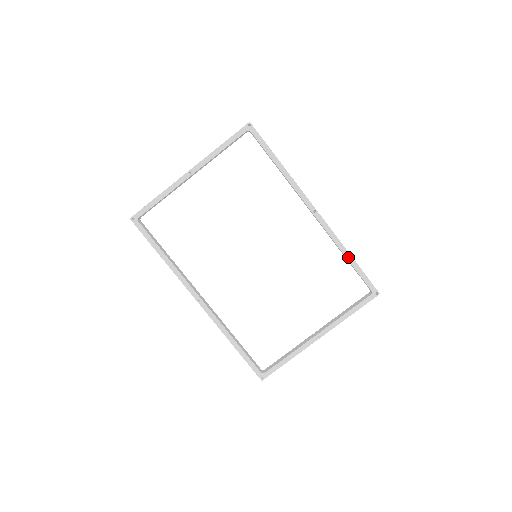
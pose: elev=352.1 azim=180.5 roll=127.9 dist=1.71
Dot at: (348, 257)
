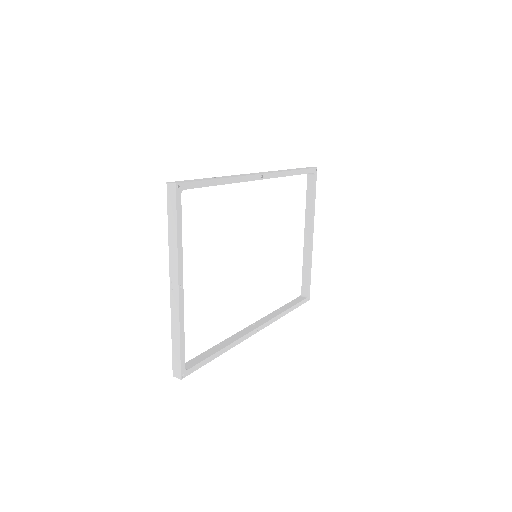
Dot at: (294, 174)
